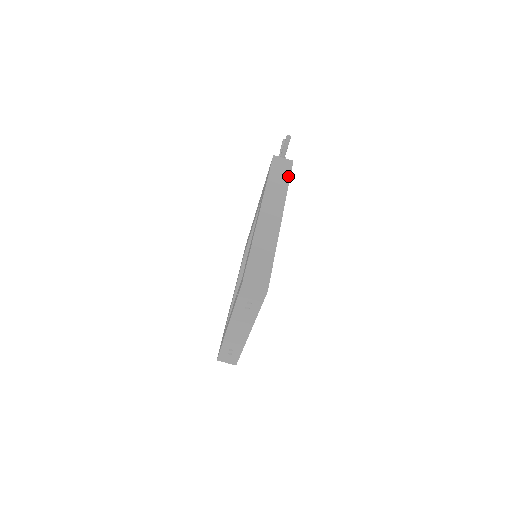
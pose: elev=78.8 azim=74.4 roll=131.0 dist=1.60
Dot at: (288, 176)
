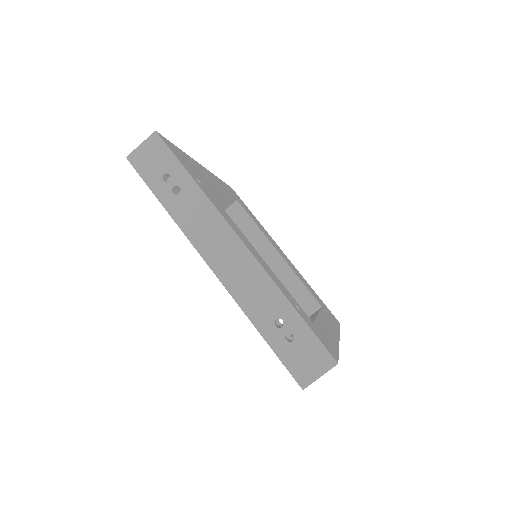
Dot at: occluded
